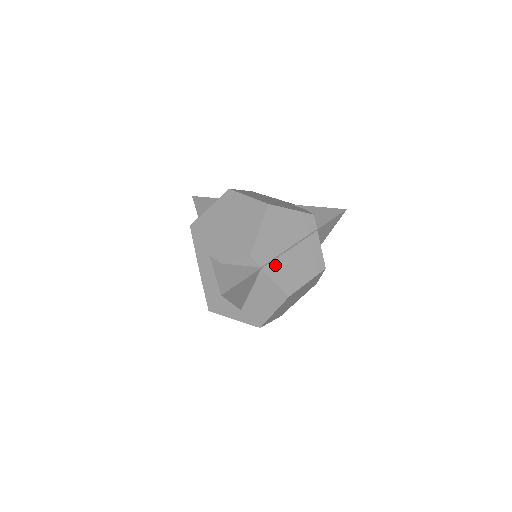
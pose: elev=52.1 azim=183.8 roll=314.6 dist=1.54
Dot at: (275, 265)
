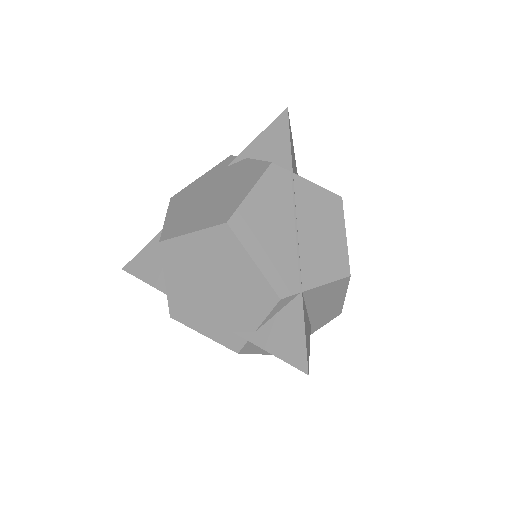
Dot at: (307, 269)
